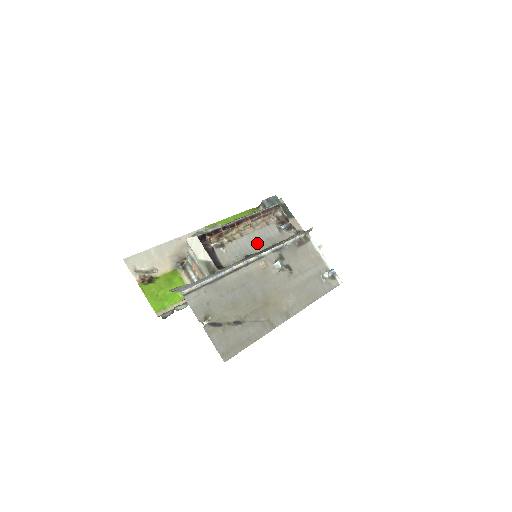
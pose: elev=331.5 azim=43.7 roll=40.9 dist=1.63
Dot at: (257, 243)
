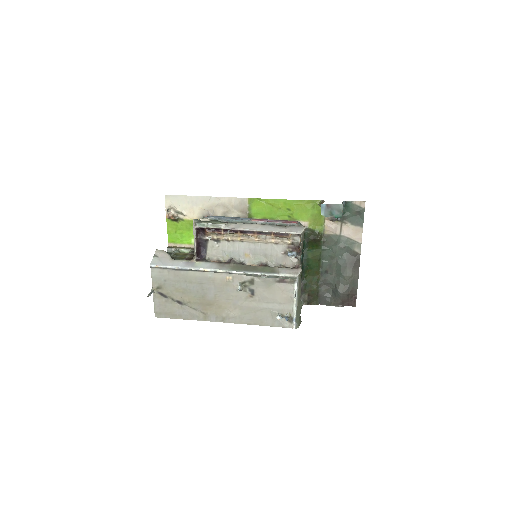
Dot at: (252, 253)
